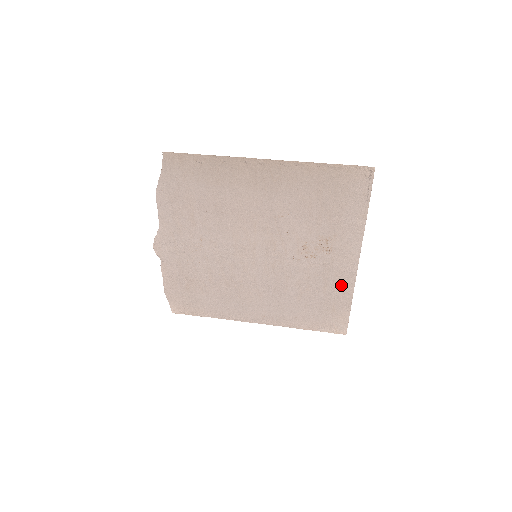
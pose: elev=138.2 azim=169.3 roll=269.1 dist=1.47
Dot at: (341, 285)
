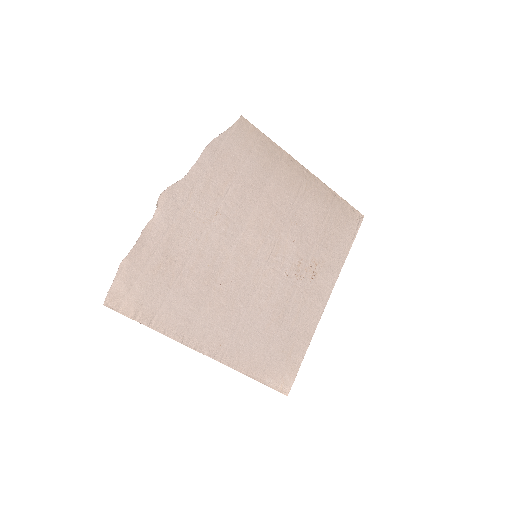
Dot at: (308, 321)
